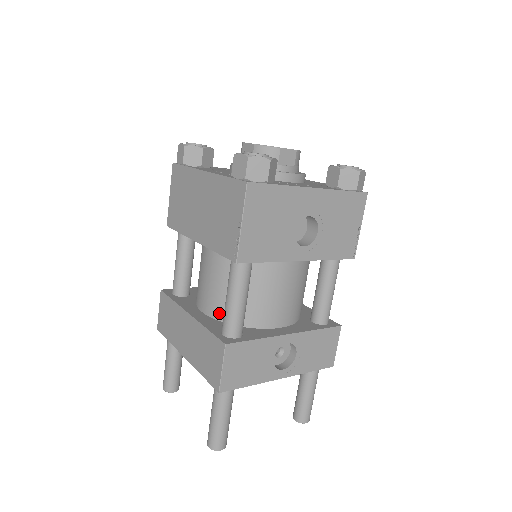
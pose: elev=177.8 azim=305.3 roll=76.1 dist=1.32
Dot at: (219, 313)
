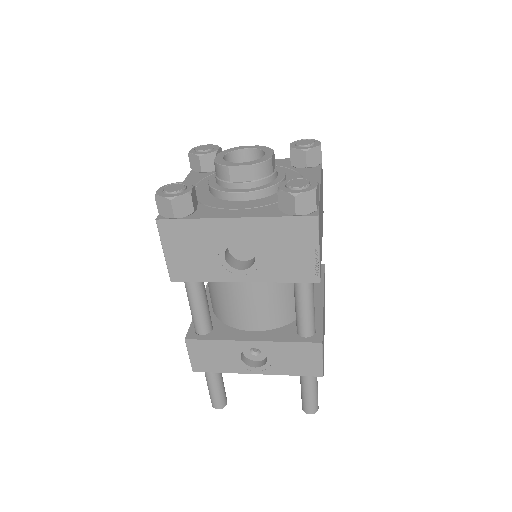
Dot at: (212, 305)
